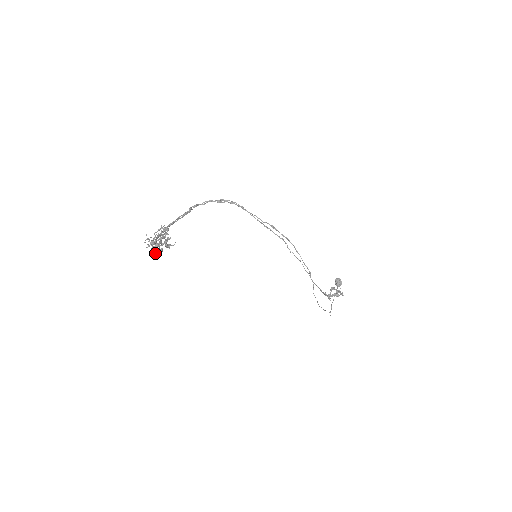
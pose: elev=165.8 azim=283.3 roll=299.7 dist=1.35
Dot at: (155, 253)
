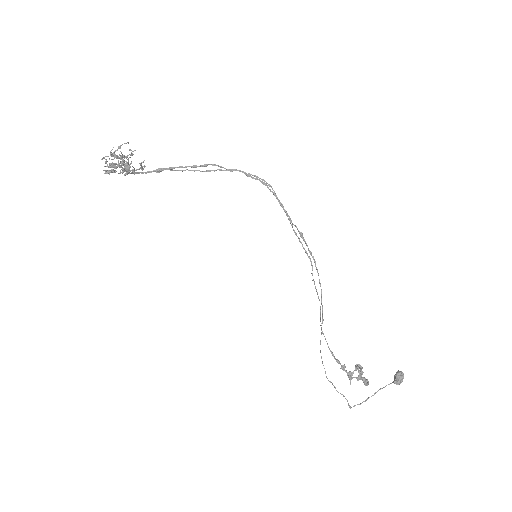
Dot at: (107, 172)
